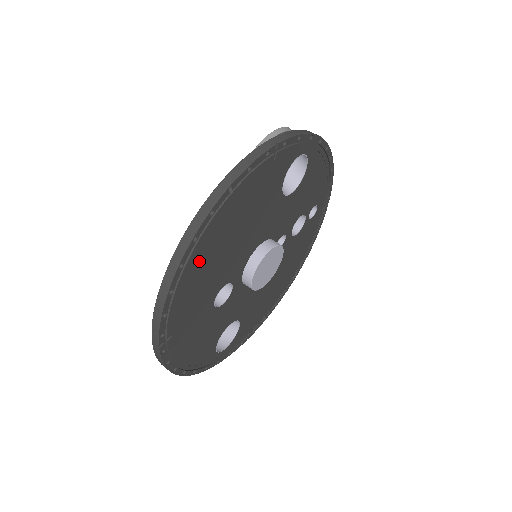
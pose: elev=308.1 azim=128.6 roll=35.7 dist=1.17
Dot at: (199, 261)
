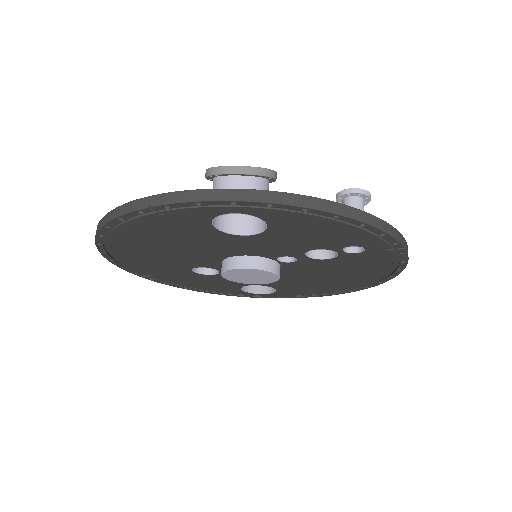
Dot at: (128, 253)
